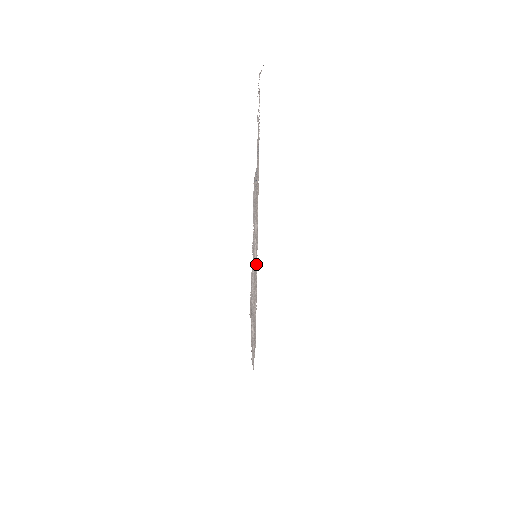
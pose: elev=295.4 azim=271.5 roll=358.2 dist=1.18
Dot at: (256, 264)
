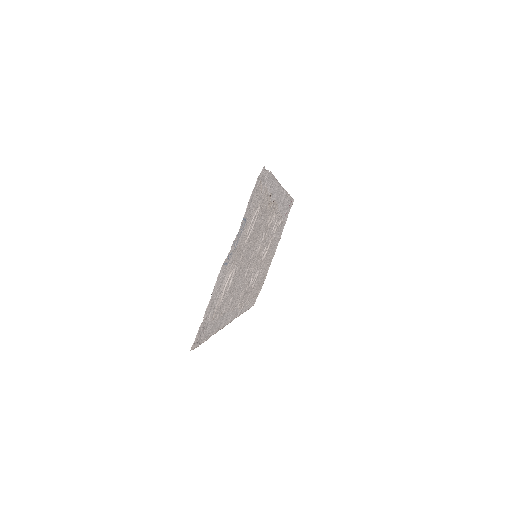
Dot at: (257, 258)
